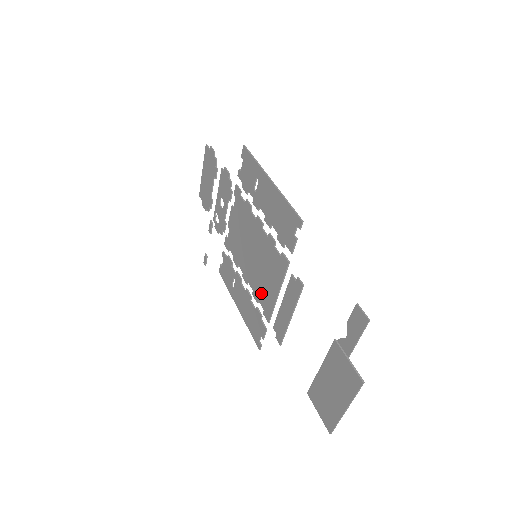
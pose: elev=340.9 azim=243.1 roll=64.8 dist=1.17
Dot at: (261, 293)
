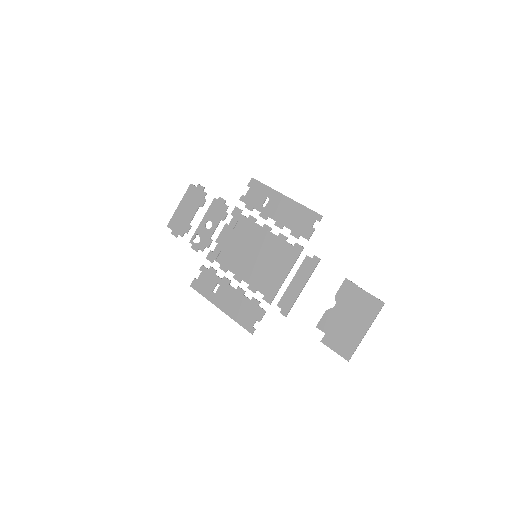
Dot at: (262, 282)
